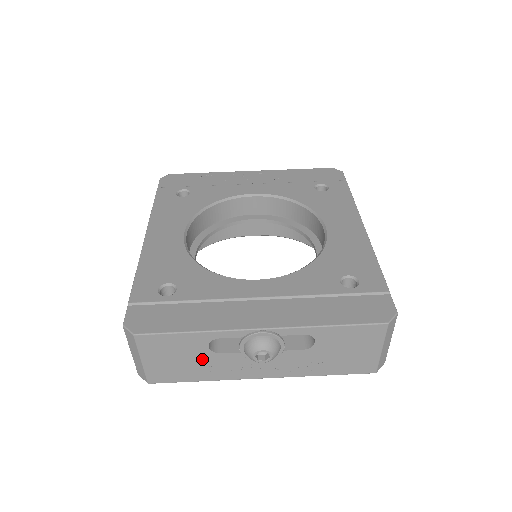
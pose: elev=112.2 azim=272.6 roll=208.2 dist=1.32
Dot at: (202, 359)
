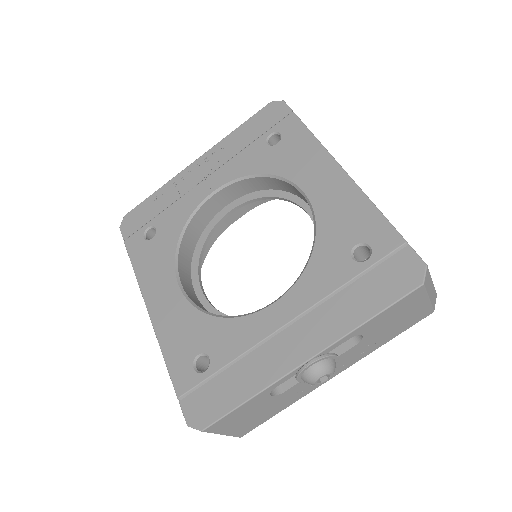
Dot at: (272, 403)
